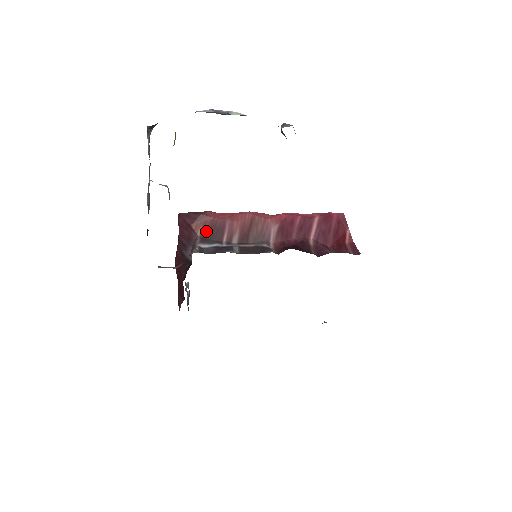
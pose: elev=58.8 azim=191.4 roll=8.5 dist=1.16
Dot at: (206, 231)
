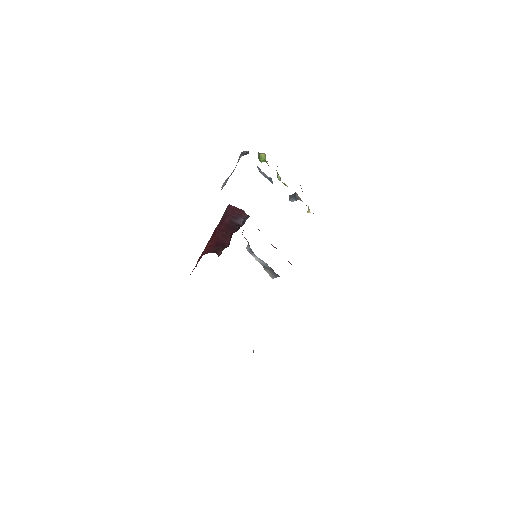
Dot at: occluded
